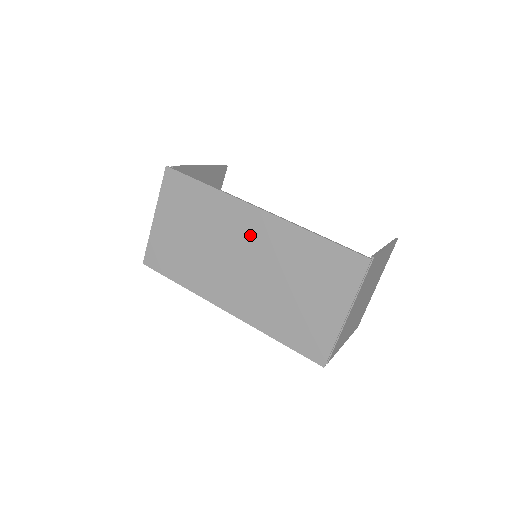
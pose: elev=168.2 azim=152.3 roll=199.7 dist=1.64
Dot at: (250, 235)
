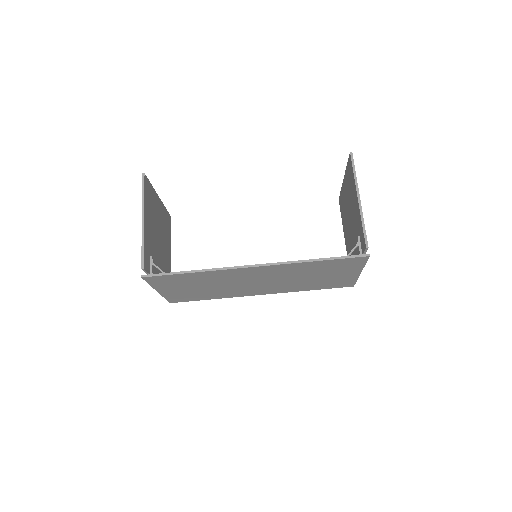
Dot at: (257, 275)
